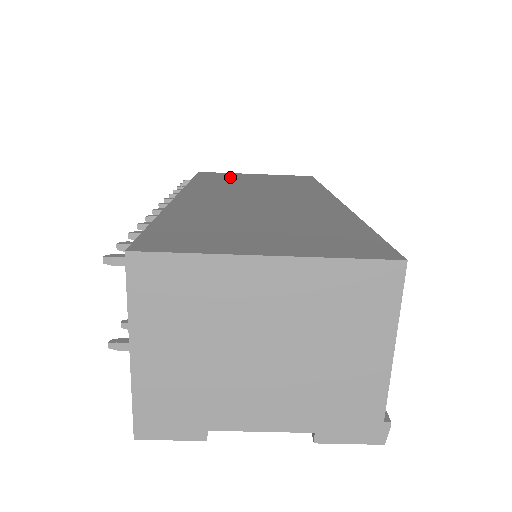
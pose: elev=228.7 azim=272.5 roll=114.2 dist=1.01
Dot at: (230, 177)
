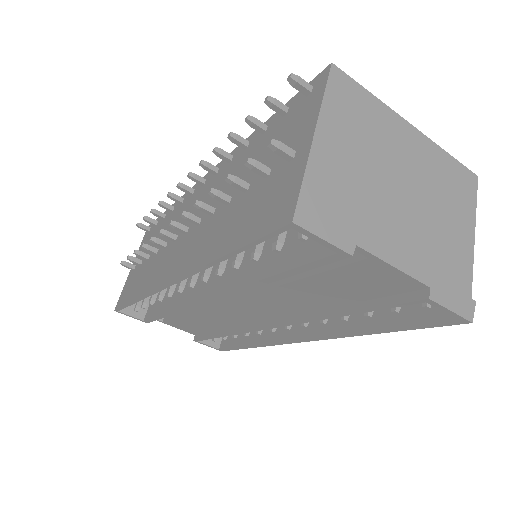
Dot at: occluded
